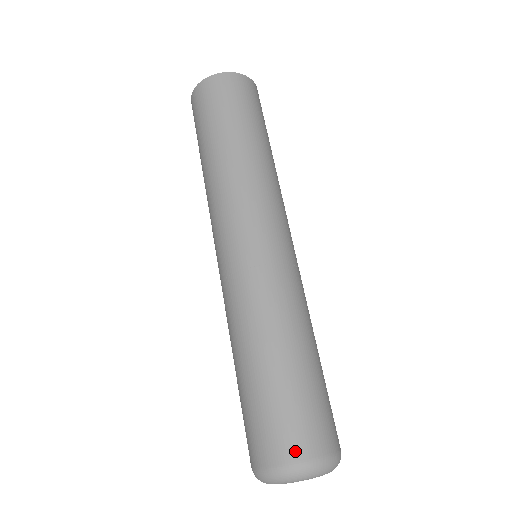
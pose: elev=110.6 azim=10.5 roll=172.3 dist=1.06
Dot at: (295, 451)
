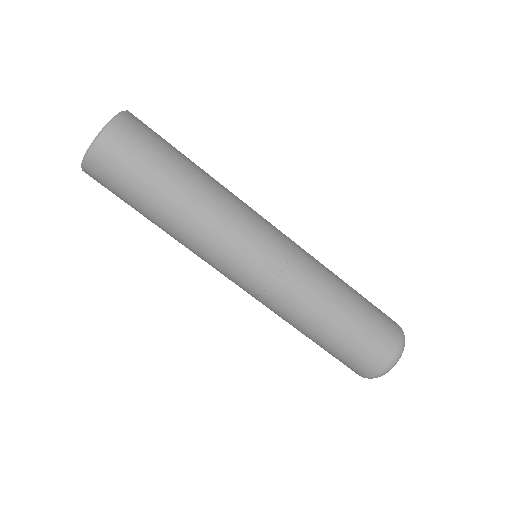
Dot at: (381, 362)
